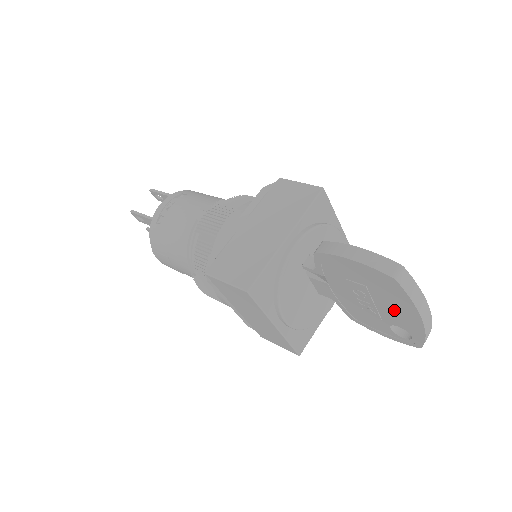
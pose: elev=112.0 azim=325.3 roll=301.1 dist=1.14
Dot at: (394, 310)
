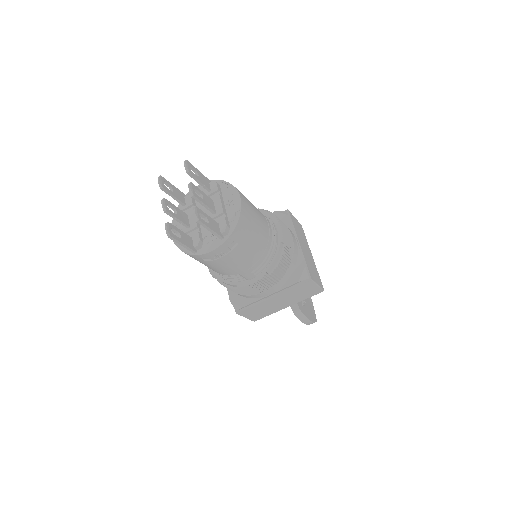
Dot at: occluded
